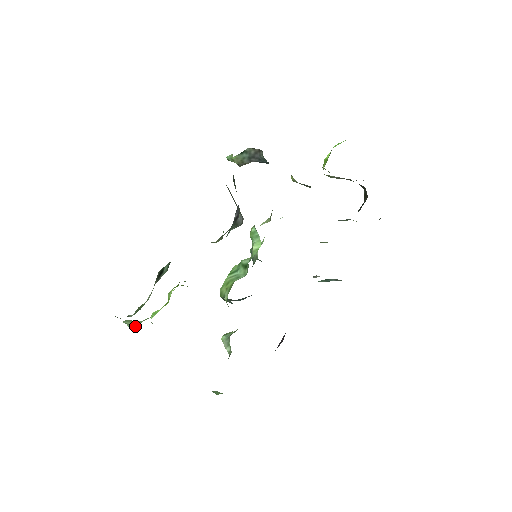
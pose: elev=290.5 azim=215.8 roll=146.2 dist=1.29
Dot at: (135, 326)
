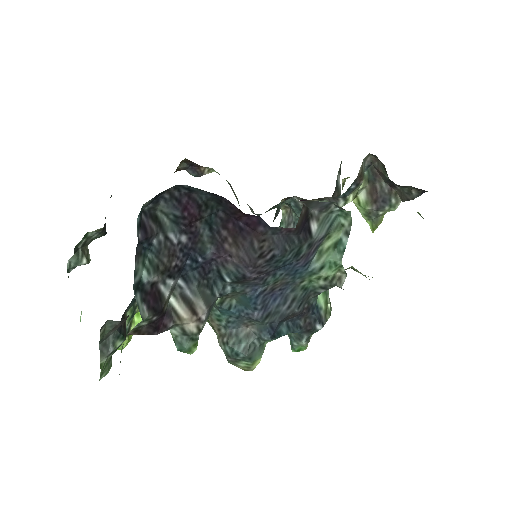
Dot at: occluded
